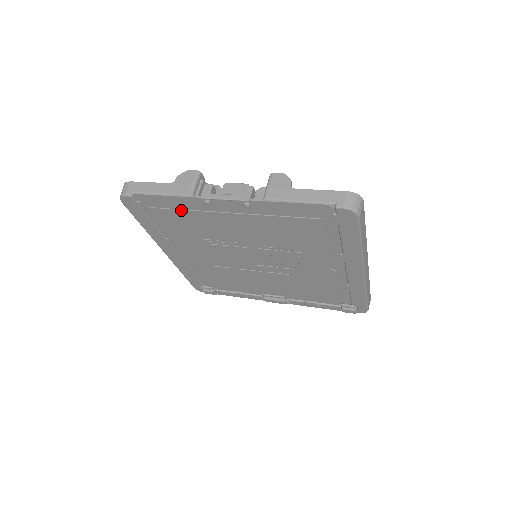
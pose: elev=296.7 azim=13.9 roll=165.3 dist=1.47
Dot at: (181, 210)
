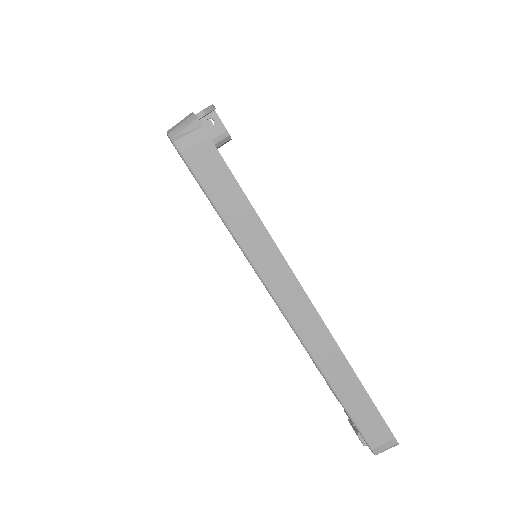
Dot at: occluded
